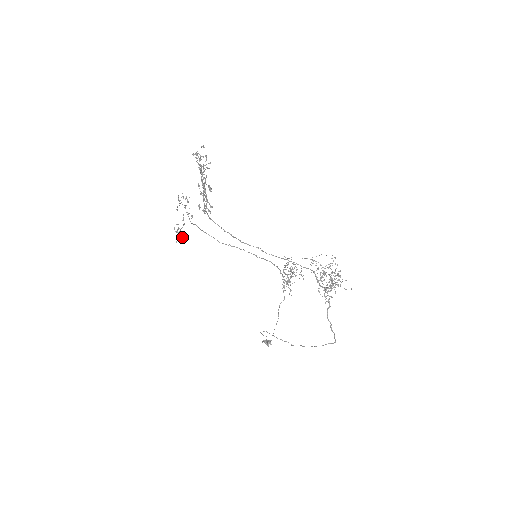
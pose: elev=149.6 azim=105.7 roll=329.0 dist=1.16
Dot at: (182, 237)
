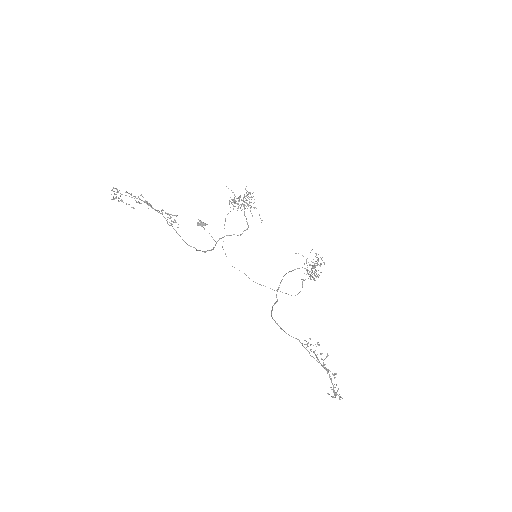
Dot at: (133, 208)
